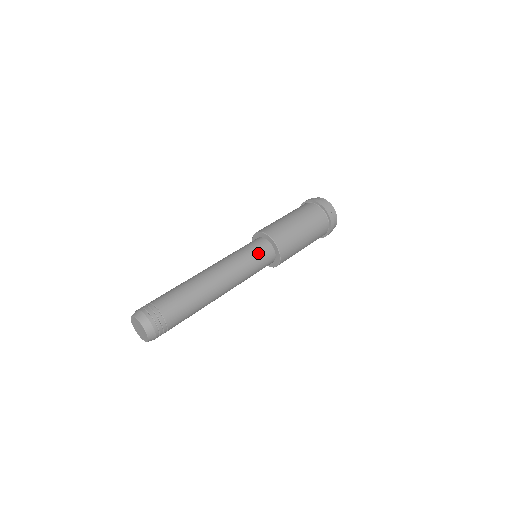
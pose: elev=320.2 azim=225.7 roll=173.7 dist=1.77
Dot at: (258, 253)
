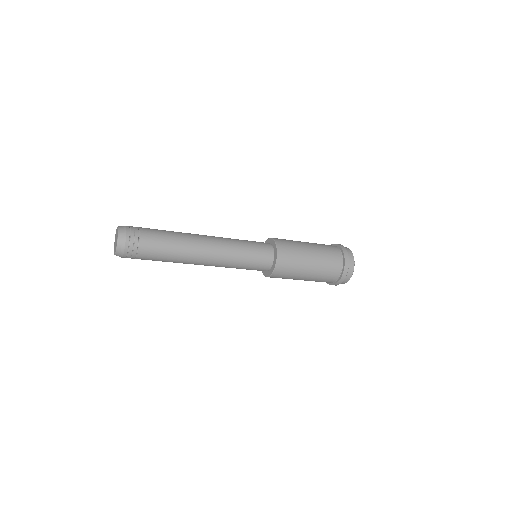
Dot at: occluded
